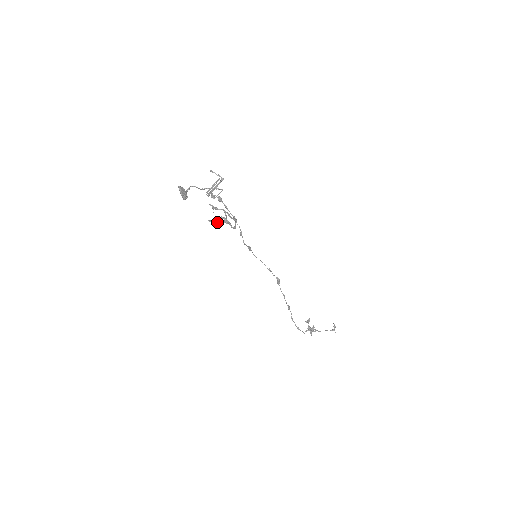
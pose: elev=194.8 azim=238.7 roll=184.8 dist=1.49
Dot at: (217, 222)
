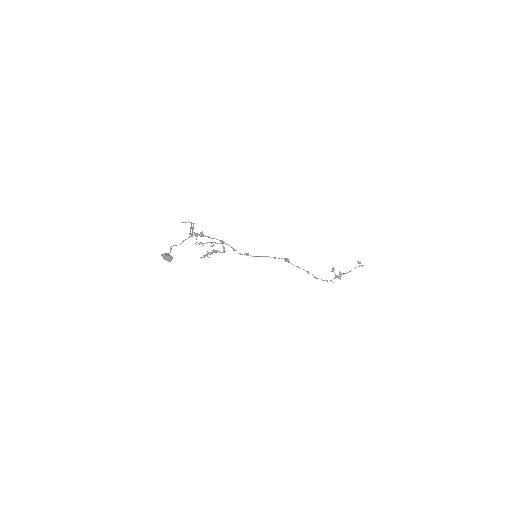
Dot at: (207, 256)
